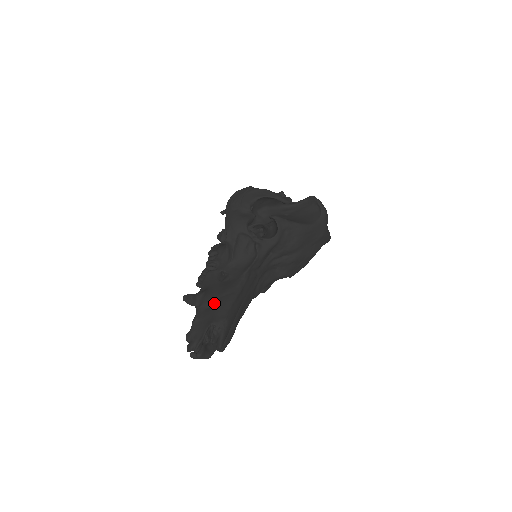
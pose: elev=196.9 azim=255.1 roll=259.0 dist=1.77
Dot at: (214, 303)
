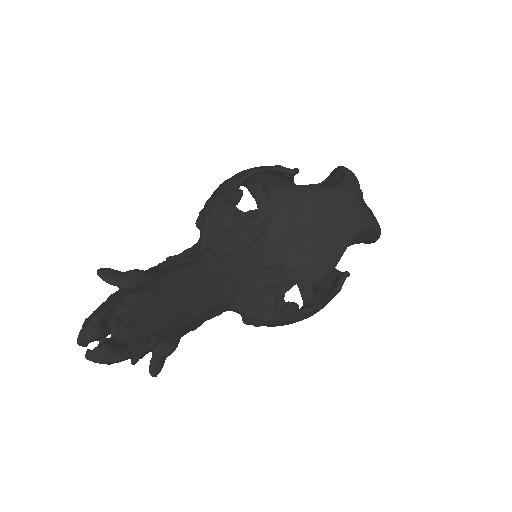
Dot at: occluded
